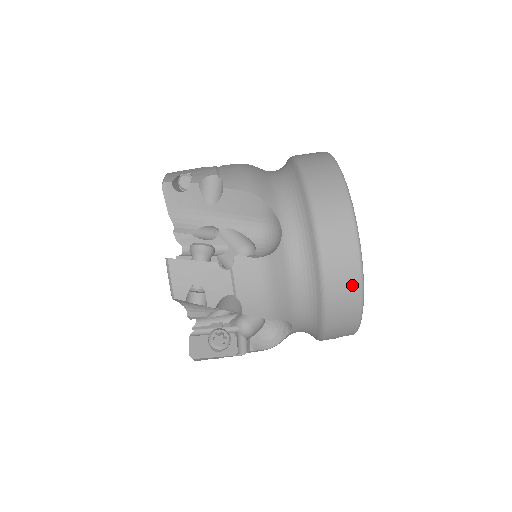
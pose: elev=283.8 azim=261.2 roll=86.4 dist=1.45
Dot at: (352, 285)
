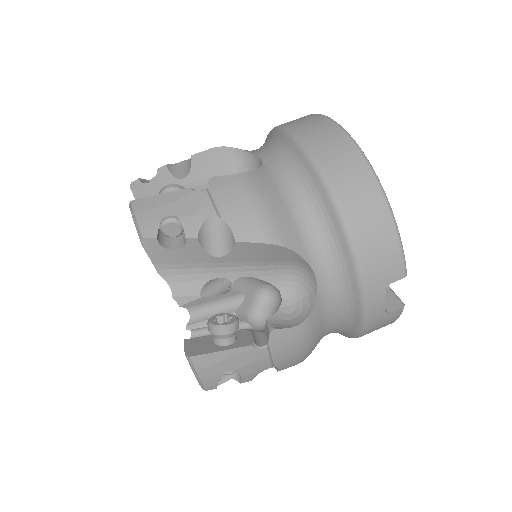
Dot at: (361, 175)
